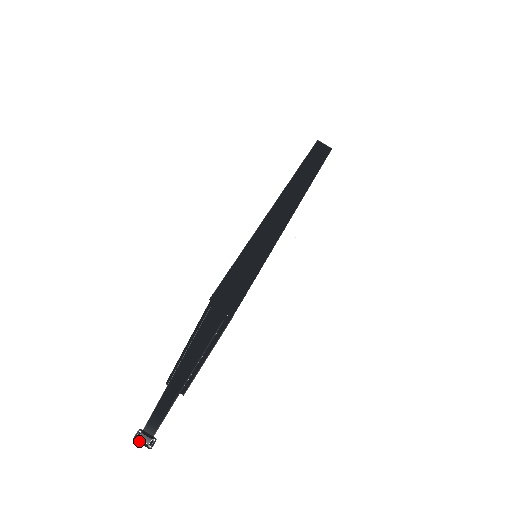
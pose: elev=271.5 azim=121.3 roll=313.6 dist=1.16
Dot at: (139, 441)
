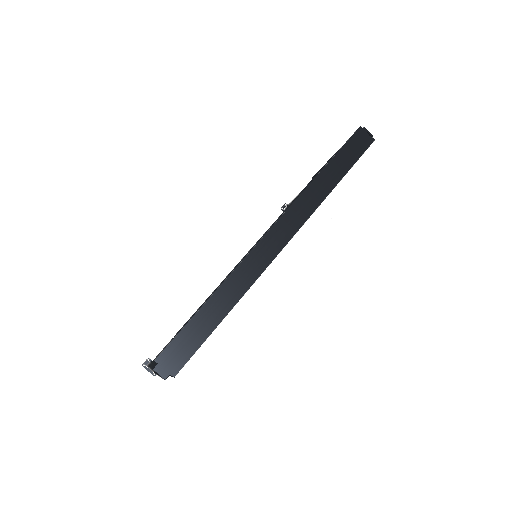
Dot at: (146, 368)
